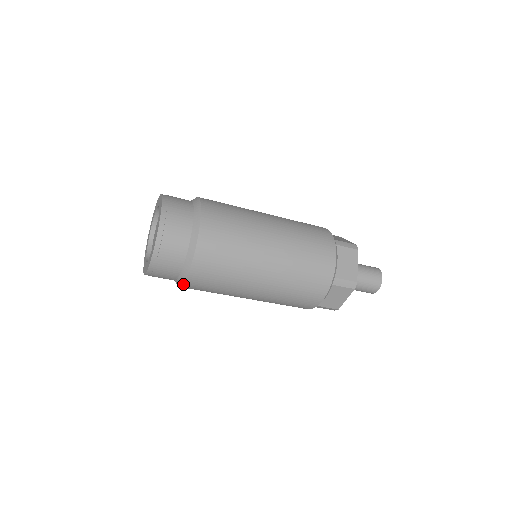
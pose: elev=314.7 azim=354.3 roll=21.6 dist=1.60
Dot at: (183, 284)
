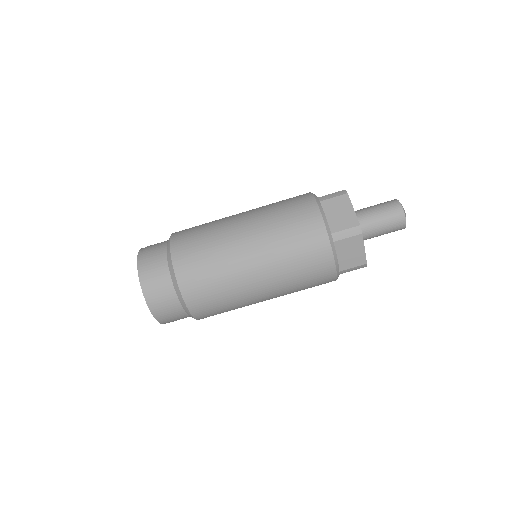
Dot at: occluded
